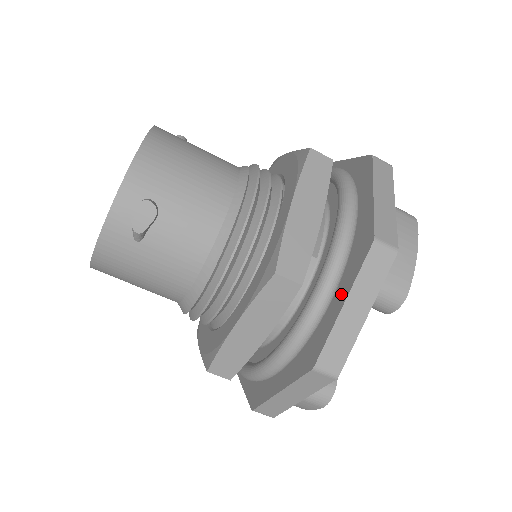
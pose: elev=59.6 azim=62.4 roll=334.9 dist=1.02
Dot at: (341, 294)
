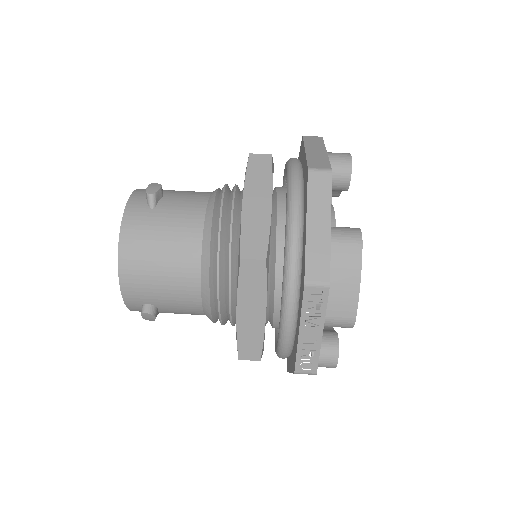
Dot at: (303, 158)
